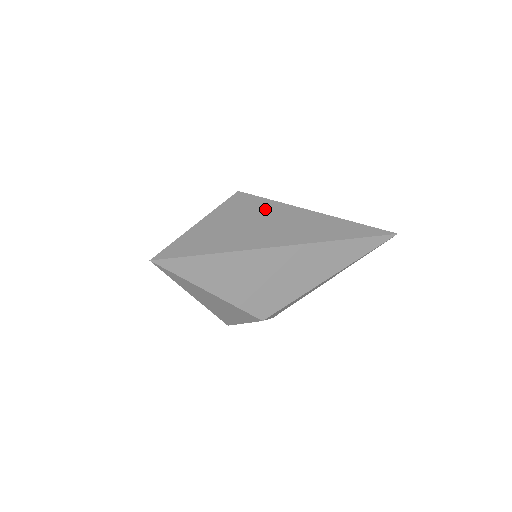
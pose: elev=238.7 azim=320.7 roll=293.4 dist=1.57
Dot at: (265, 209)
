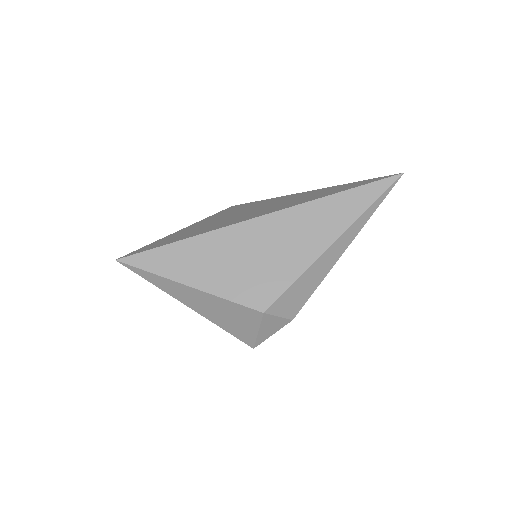
Dot at: (252, 206)
